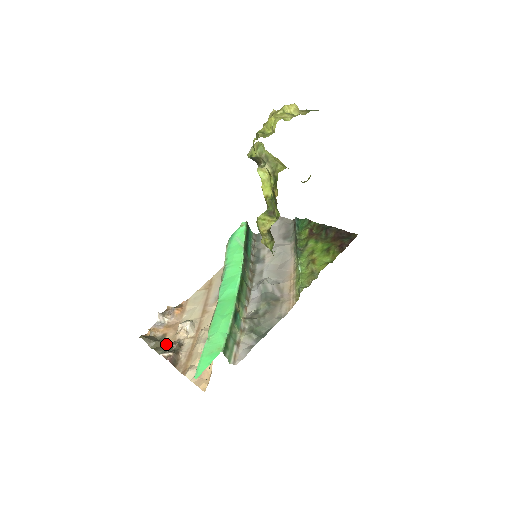
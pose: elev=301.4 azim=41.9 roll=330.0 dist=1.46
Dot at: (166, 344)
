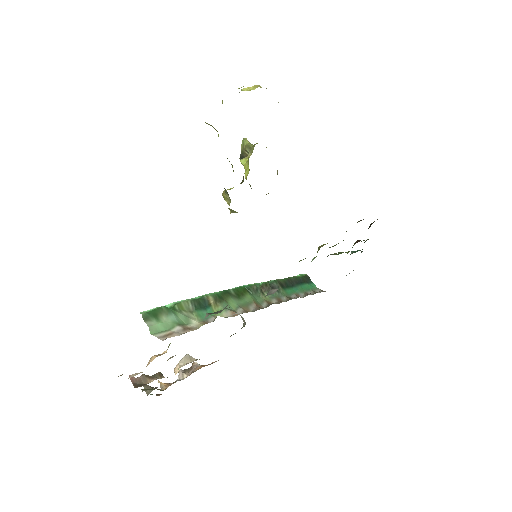
Dot at: occluded
